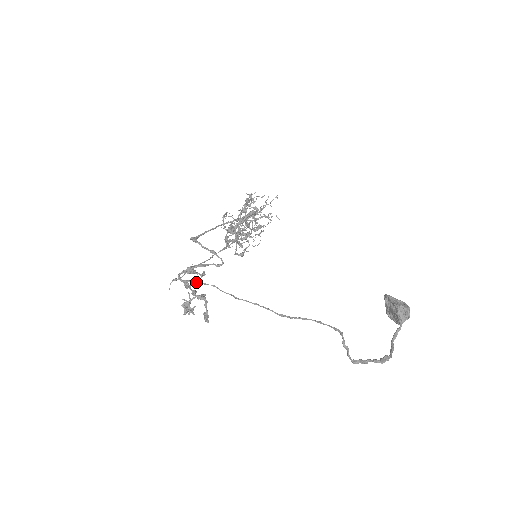
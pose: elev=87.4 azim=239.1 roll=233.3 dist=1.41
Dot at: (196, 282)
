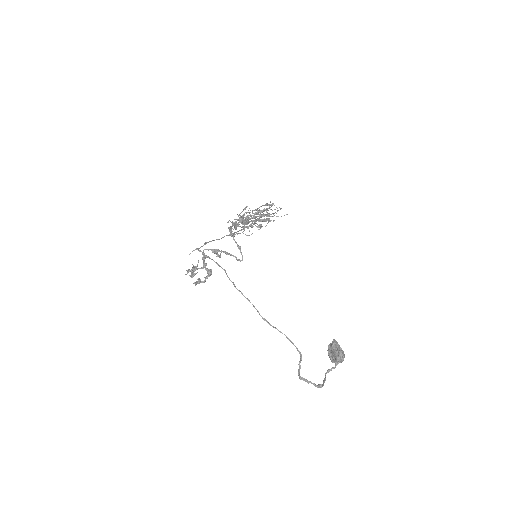
Dot at: (214, 261)
